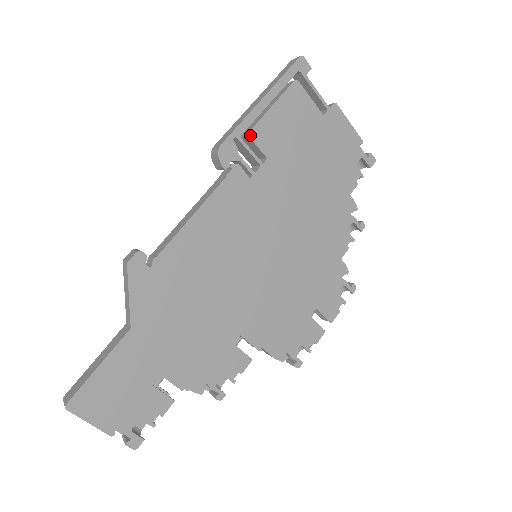
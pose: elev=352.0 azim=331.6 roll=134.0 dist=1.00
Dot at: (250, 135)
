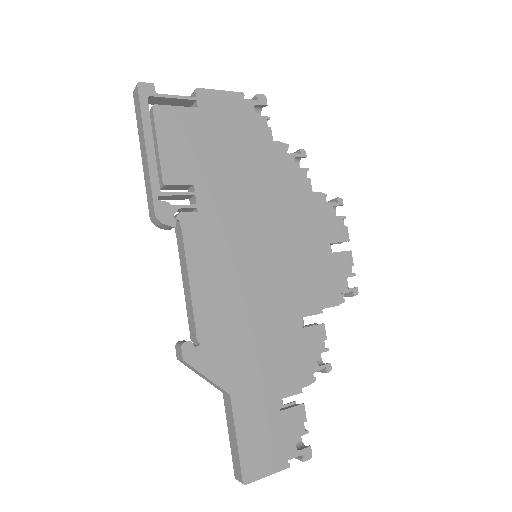
Dot at: (166, 183)
